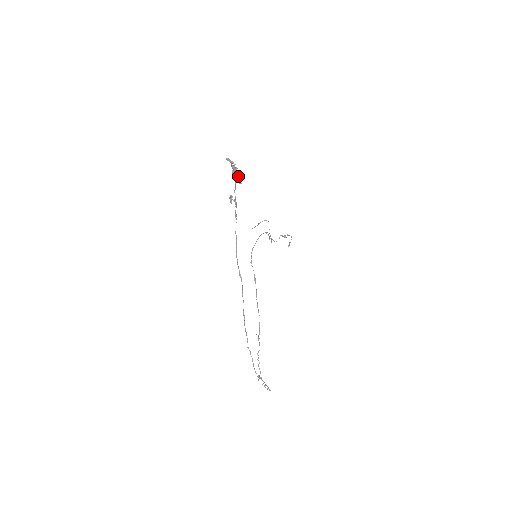
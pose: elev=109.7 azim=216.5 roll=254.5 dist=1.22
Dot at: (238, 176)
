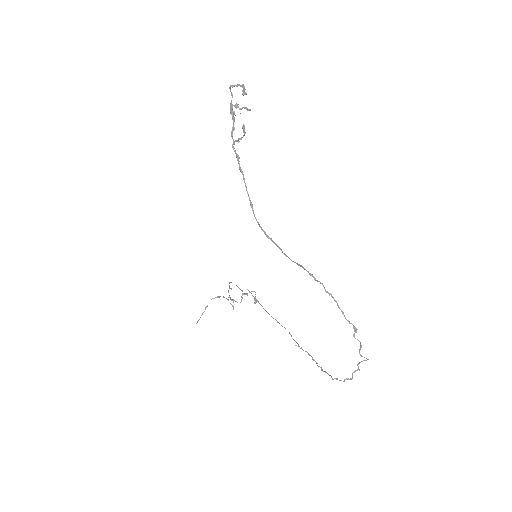
Dot at: (243, 107)
